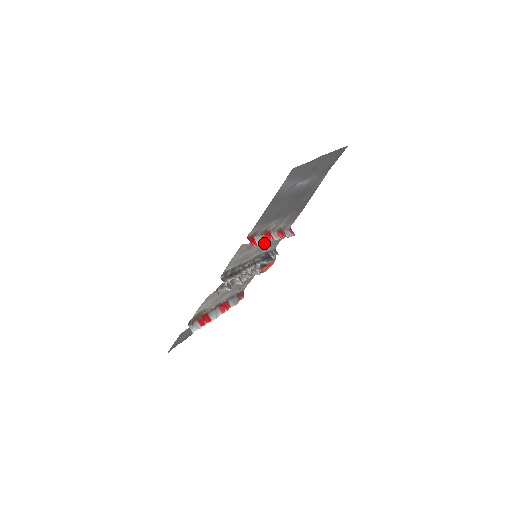
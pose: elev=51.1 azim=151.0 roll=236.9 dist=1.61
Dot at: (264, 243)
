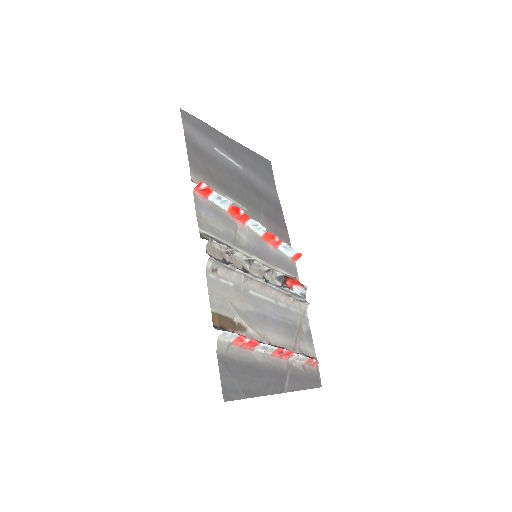
Dot at: (226, 200)
